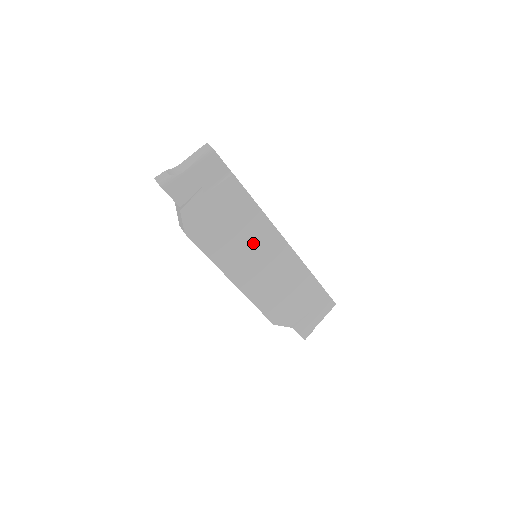
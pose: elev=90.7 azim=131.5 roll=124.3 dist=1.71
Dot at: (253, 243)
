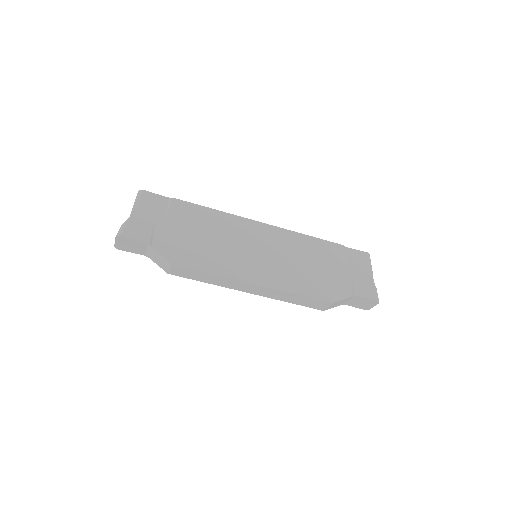
Dot at: (240, 240)
